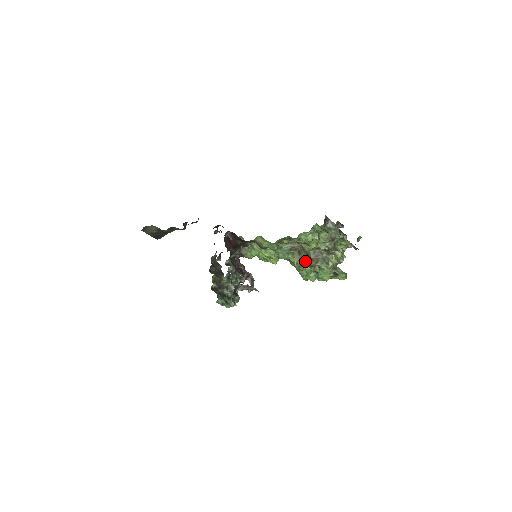
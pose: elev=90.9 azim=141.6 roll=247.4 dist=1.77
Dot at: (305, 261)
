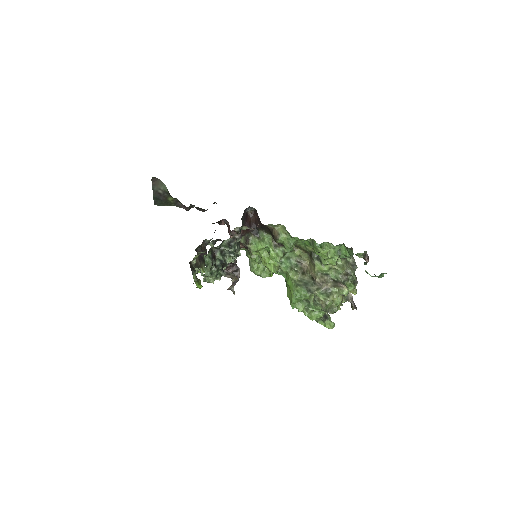
Dot at: (306, 283)
